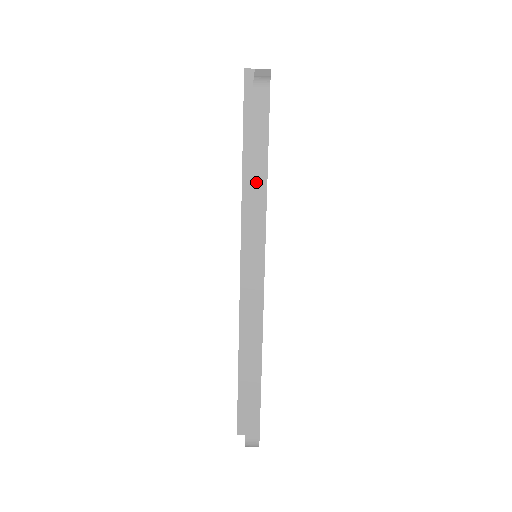
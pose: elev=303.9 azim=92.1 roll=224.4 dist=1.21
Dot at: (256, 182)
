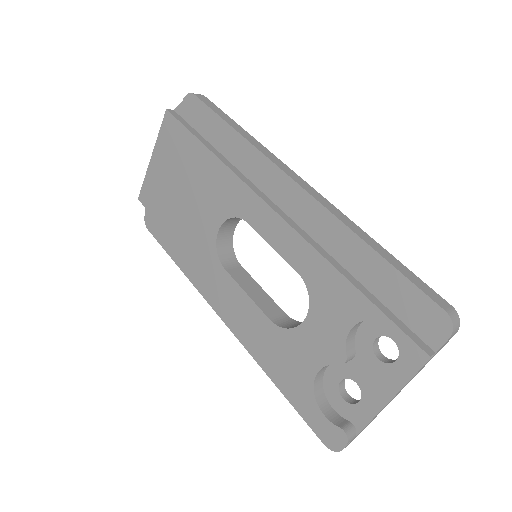
Dot at: (241, 132)
